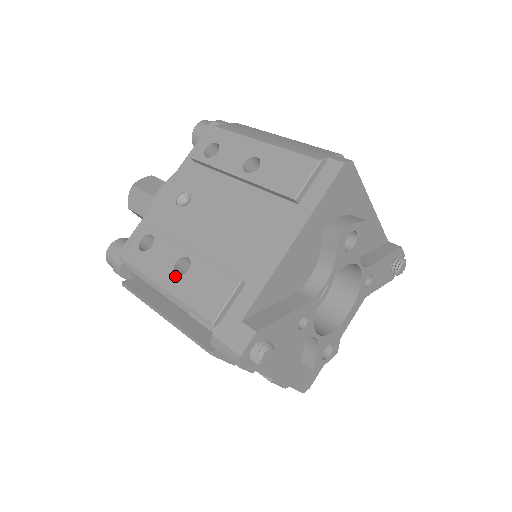
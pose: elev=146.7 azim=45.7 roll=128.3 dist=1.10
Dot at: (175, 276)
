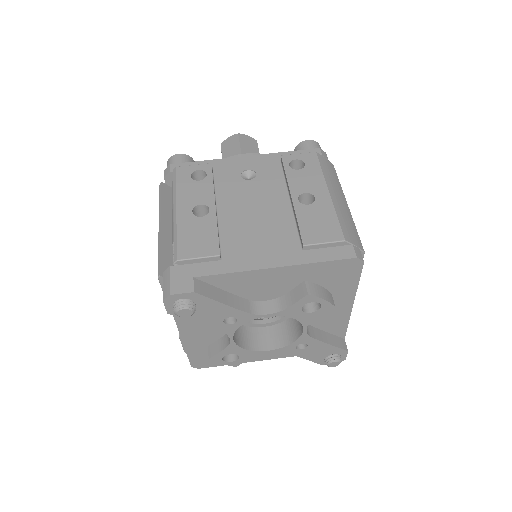
Dot at: (190, 212)
